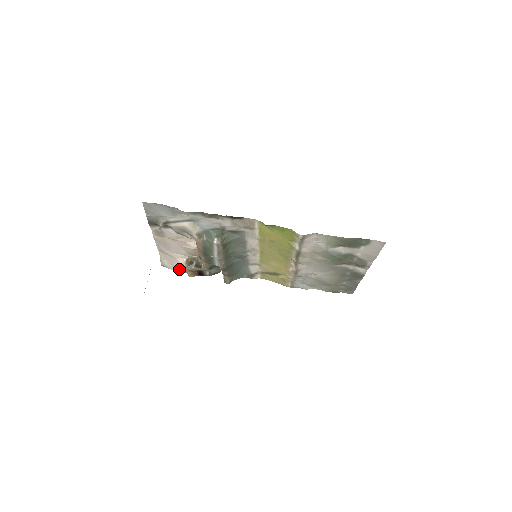
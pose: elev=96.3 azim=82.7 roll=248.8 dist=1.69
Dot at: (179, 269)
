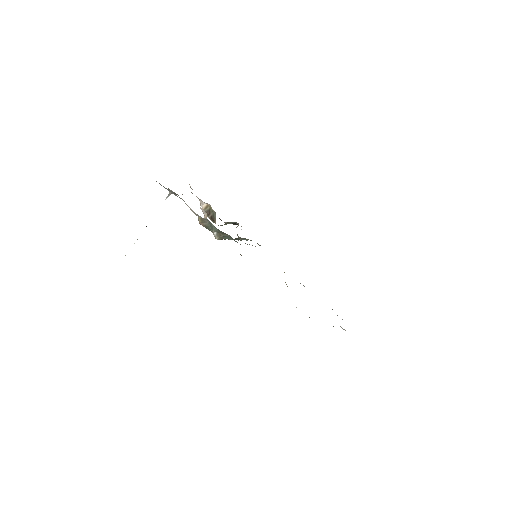
Dot at: occluded
